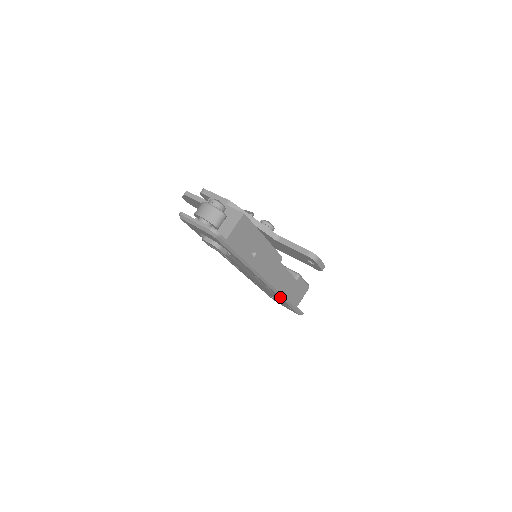
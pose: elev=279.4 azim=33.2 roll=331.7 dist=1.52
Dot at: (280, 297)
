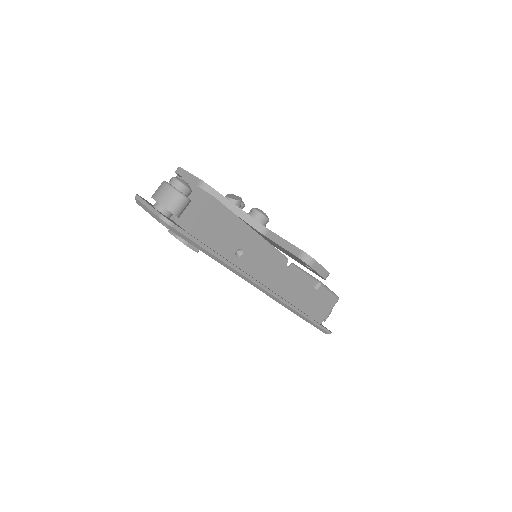
Dot at: (290, 310)
